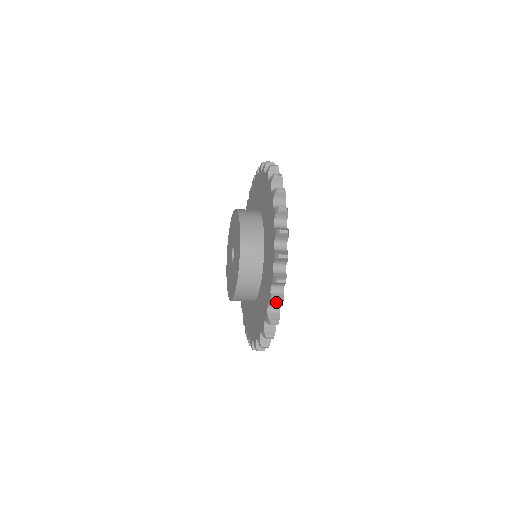
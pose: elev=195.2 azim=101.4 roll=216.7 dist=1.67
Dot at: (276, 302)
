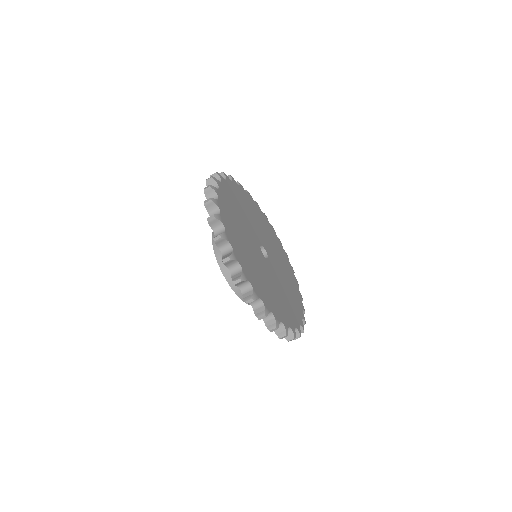
Dot at: (223, 259)
